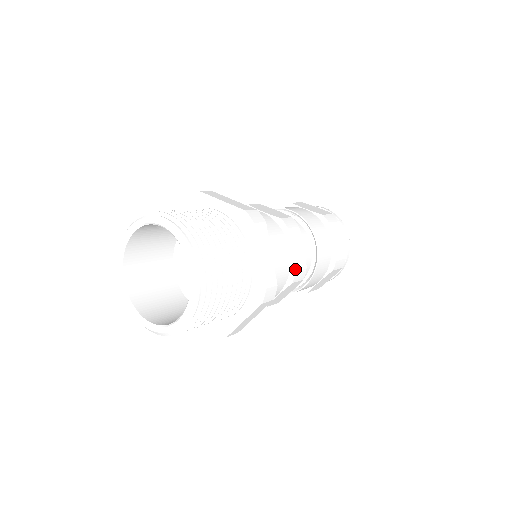
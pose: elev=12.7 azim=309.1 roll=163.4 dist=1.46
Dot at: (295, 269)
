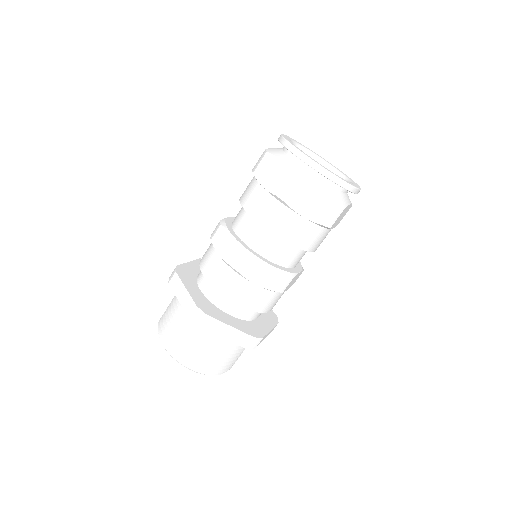
Dot at: (272, 290)
